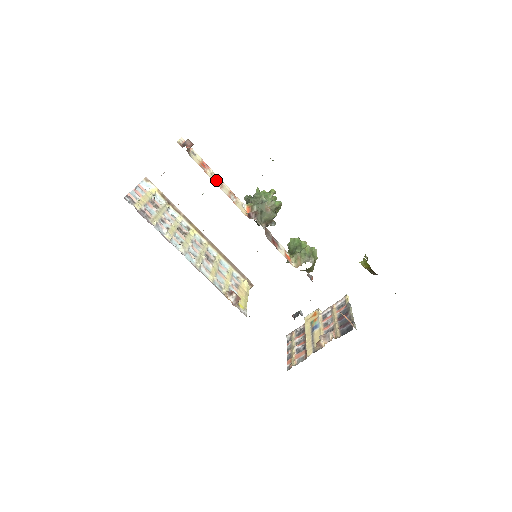
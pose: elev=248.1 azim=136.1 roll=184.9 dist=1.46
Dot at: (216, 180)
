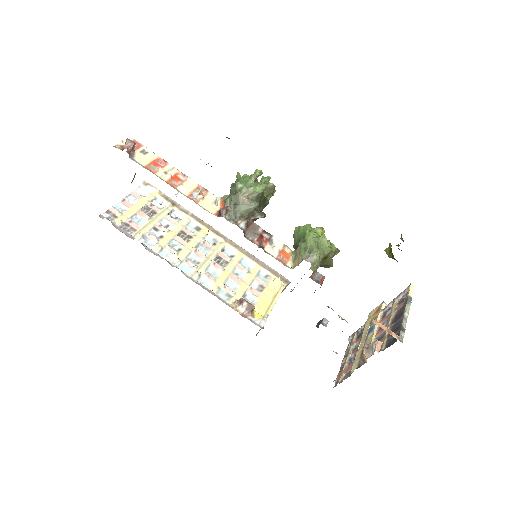
Dot at: (173, 178)
